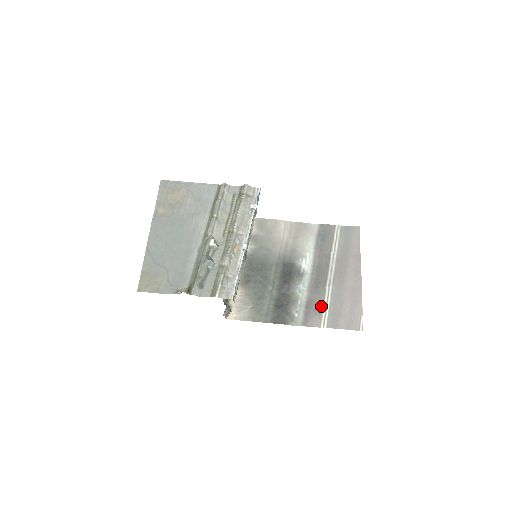
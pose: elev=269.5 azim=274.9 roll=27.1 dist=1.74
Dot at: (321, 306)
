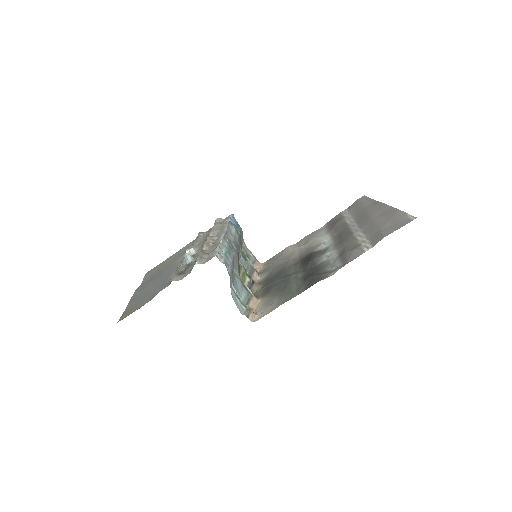
Dot at: (356, 244)
